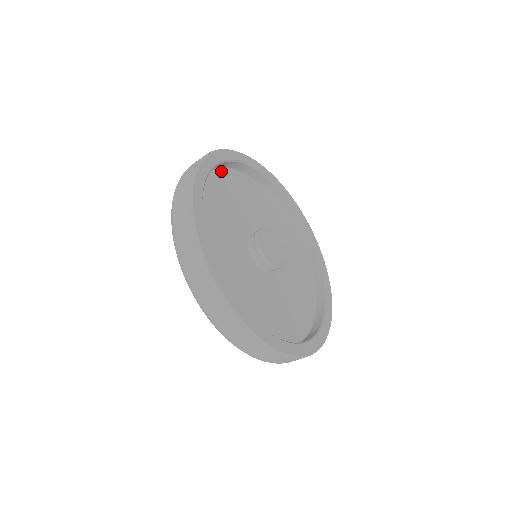
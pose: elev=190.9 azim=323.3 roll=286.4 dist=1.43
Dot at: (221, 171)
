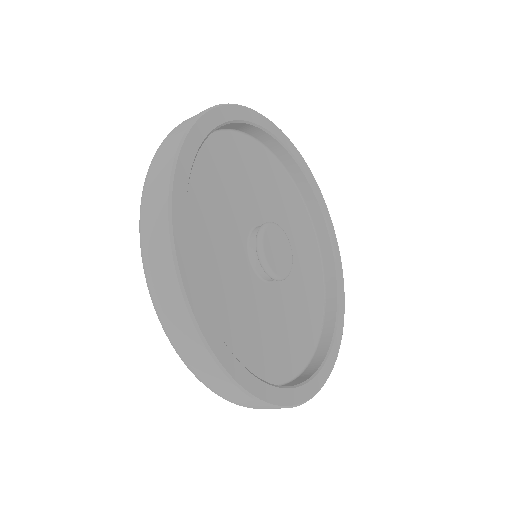
Dot at: (216, 136)
